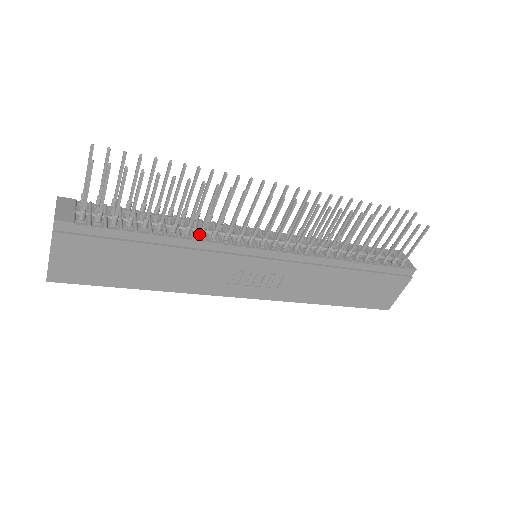
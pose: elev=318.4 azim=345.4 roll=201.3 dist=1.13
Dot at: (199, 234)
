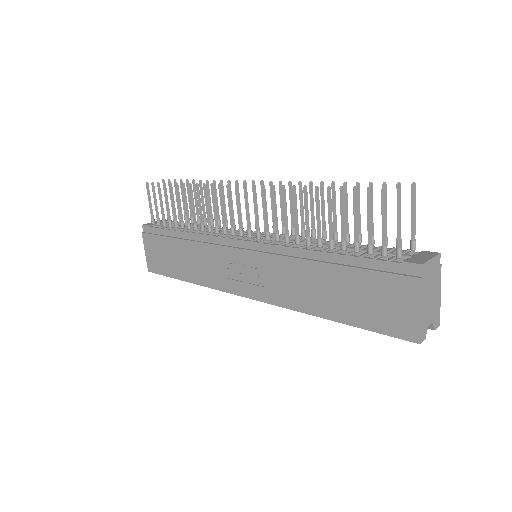
Dot at: (201, 229)
